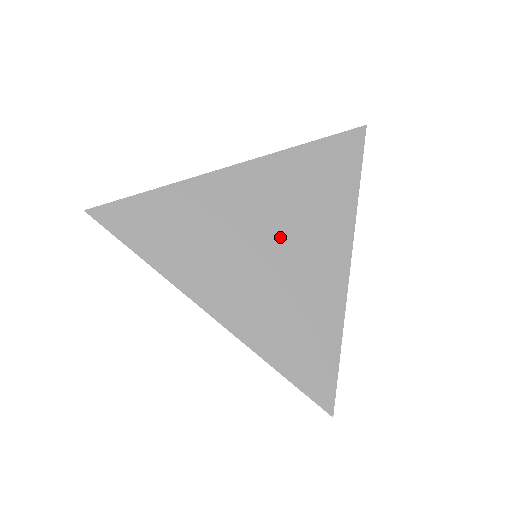
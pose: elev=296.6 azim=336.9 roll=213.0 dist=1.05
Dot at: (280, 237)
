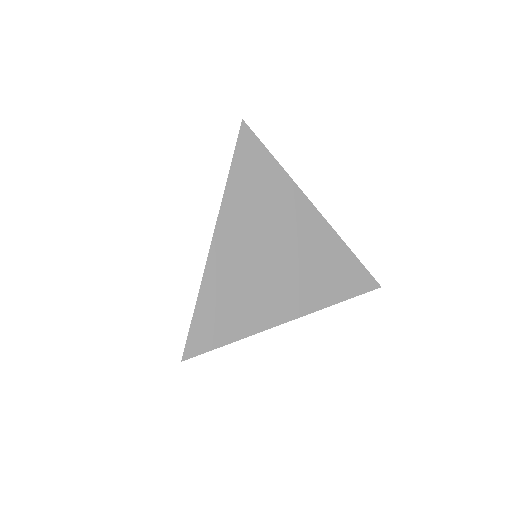
Dot at: (276, 243)
